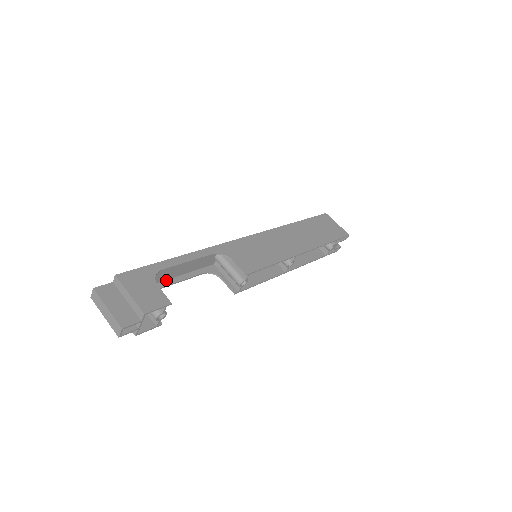
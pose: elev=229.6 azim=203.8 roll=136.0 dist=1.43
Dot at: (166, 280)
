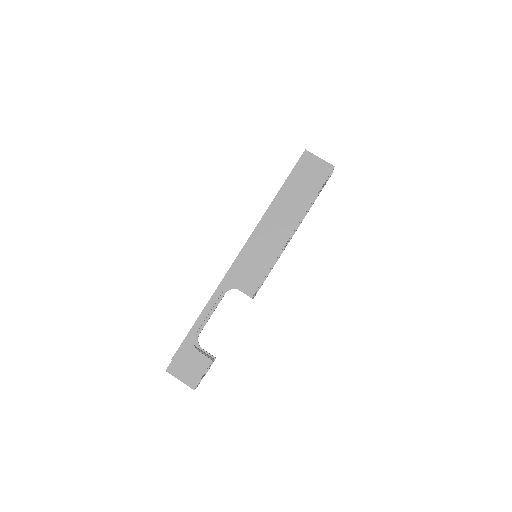
Dot at: occluded
